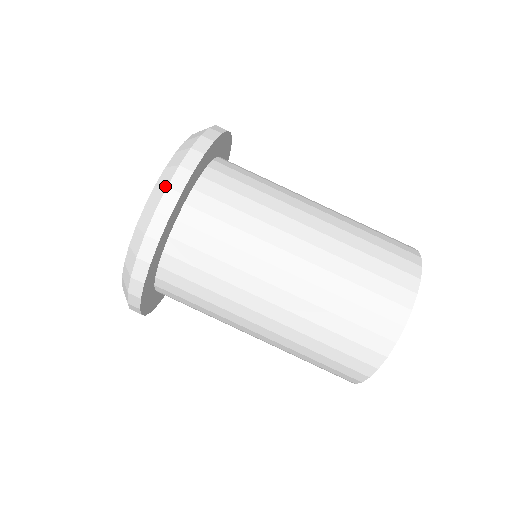
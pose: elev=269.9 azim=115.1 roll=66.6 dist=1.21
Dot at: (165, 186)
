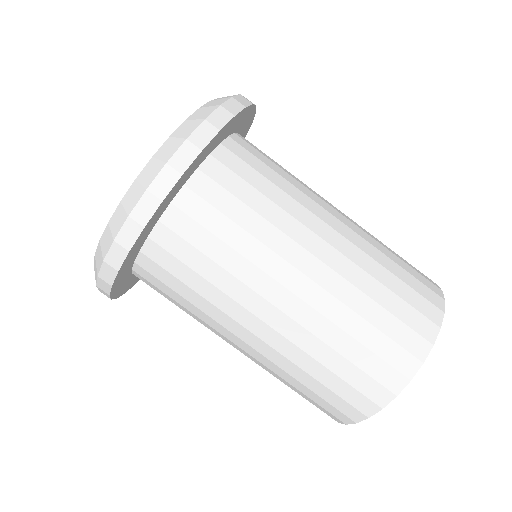
Dot at: (202, 119)
